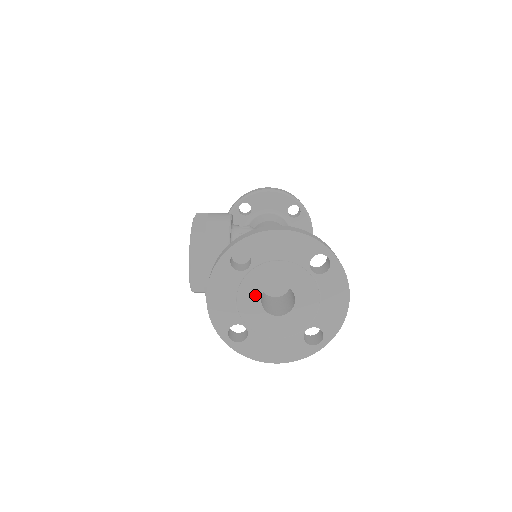
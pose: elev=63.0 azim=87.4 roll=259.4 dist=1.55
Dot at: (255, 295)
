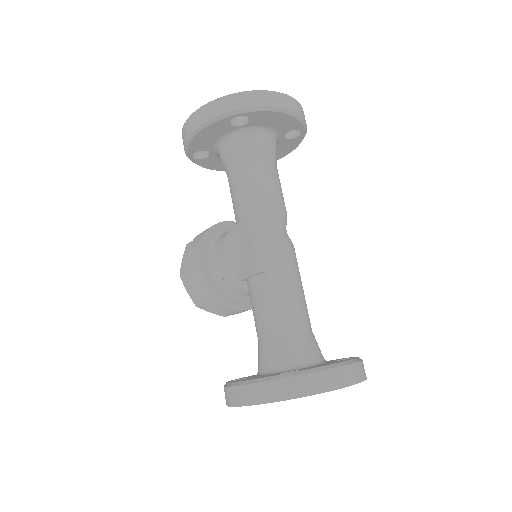
Dot at: occluded
